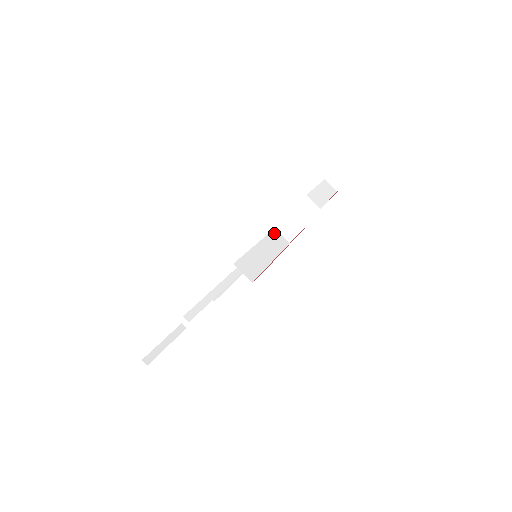
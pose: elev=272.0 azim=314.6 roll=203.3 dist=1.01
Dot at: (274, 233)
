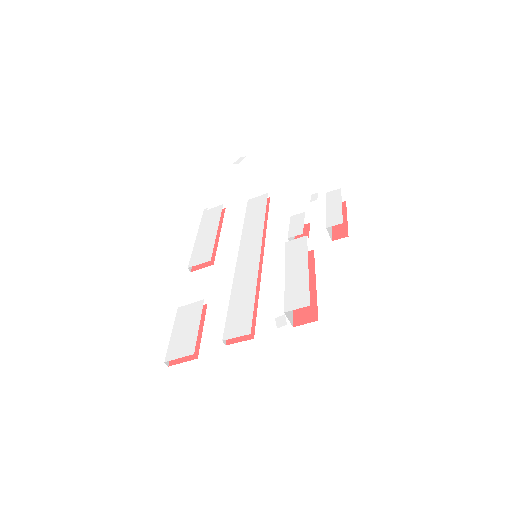
Dot at: (286, 250)
